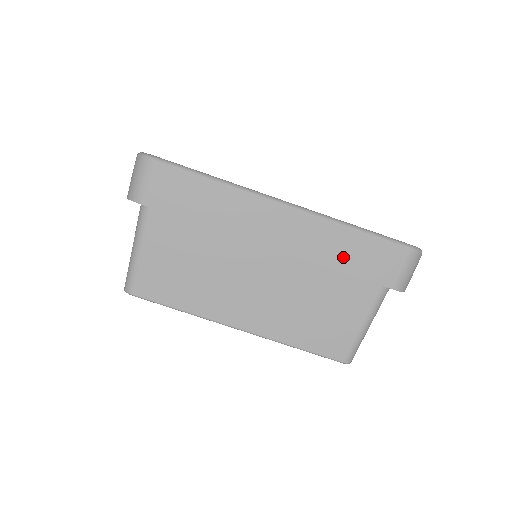
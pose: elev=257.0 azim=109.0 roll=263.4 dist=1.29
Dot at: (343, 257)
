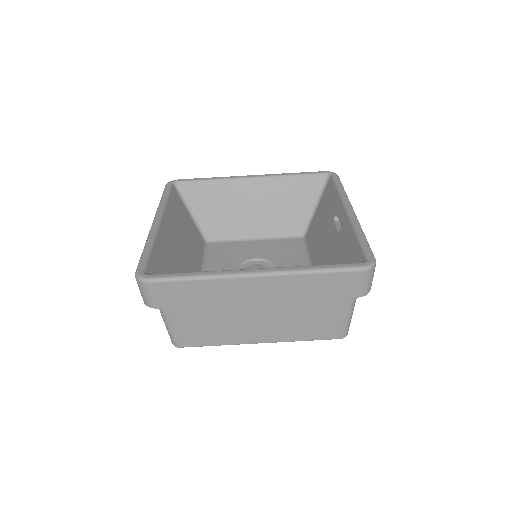
Dot at: (313, 291)
